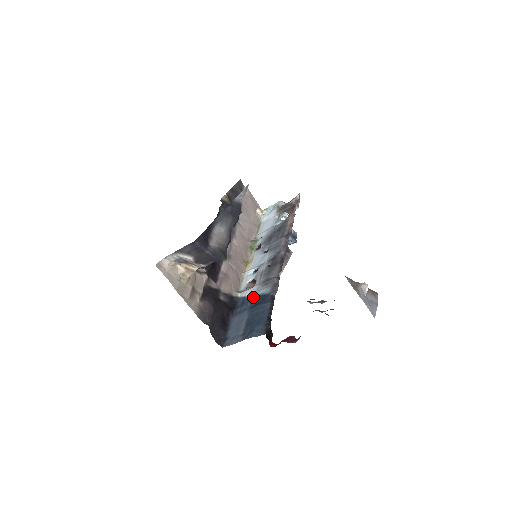
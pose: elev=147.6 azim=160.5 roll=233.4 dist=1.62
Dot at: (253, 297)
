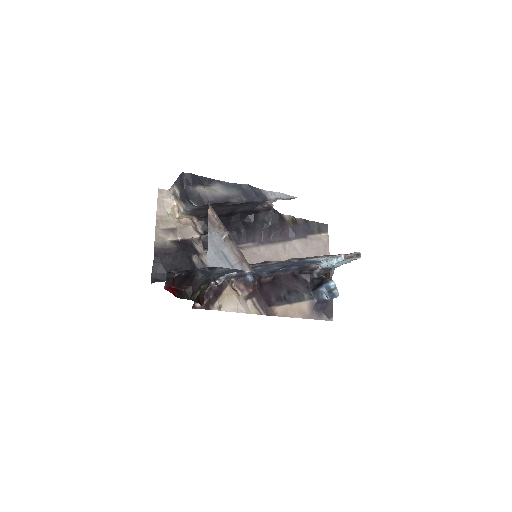
Dot at: occluded
